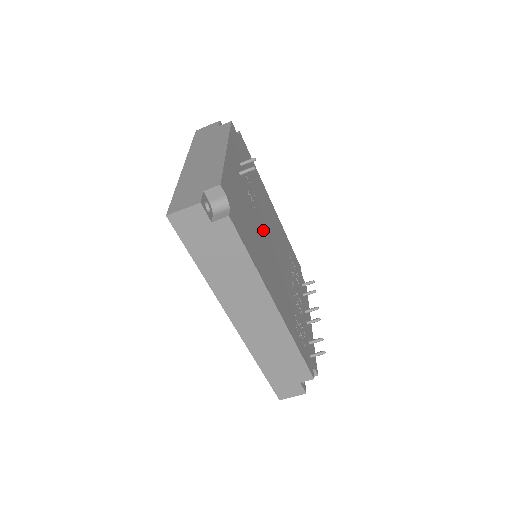
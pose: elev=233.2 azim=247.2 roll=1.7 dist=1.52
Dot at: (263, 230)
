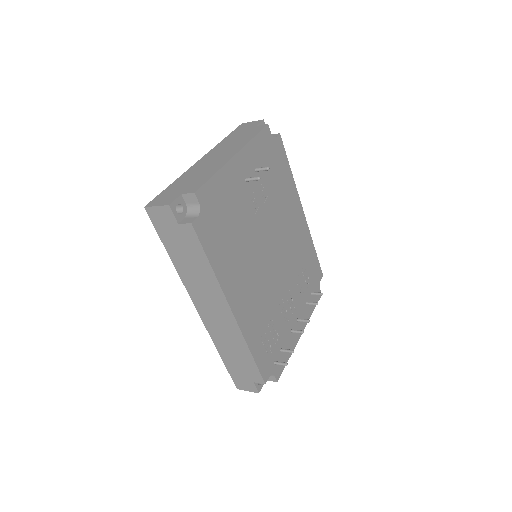
Dot at: (259, 236)
